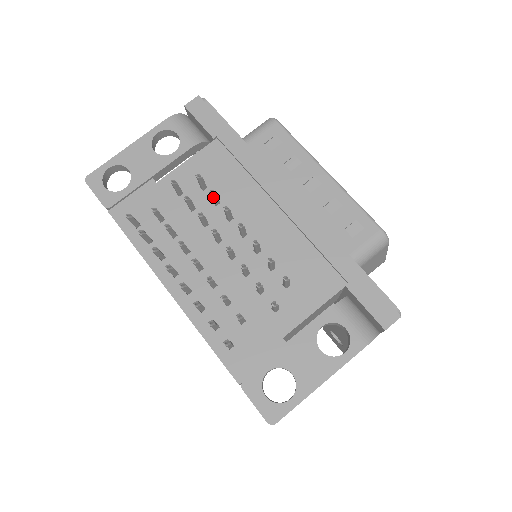
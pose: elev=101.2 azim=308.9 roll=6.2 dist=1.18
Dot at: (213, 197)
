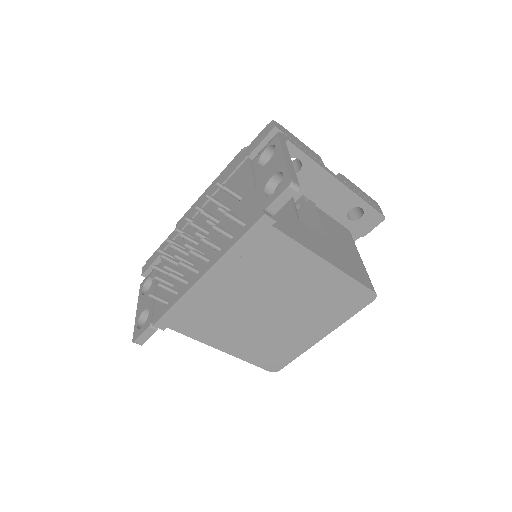
Dot at: (172, 242)
